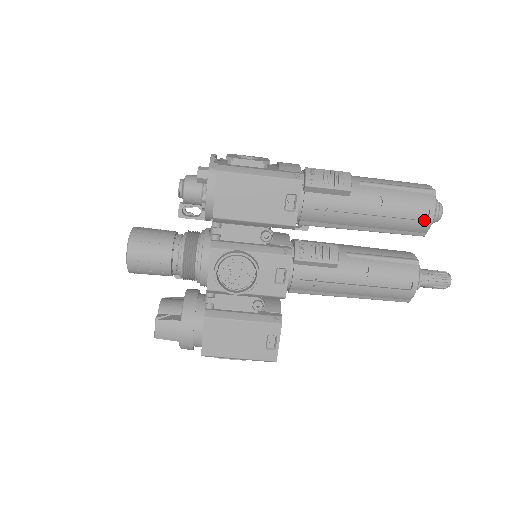
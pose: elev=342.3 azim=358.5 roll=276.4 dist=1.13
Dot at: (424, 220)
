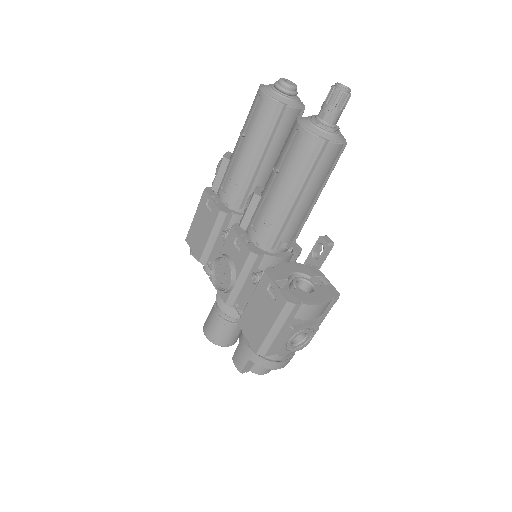
Dot at: (265, 102)
